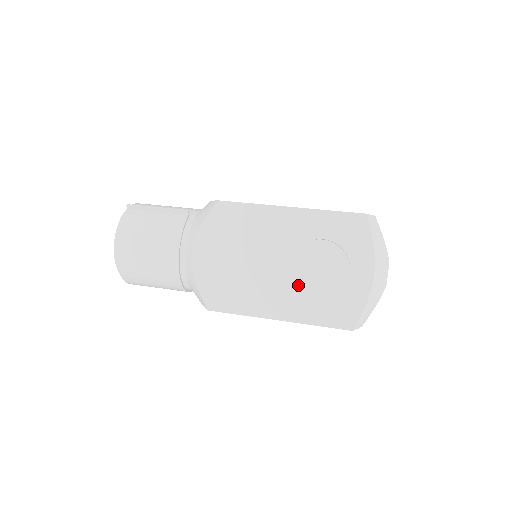
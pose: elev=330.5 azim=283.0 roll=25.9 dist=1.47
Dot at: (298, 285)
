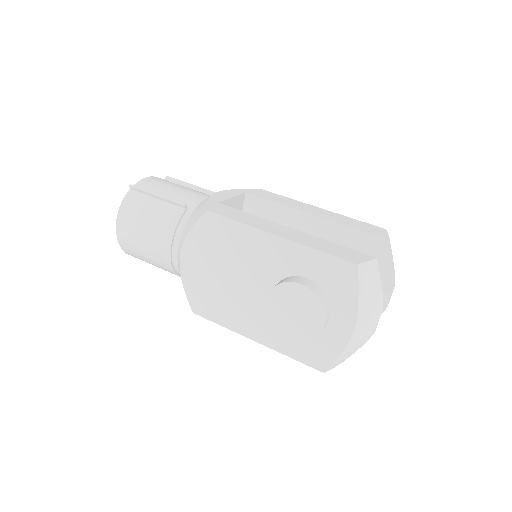
Dot at: (272, 321)
